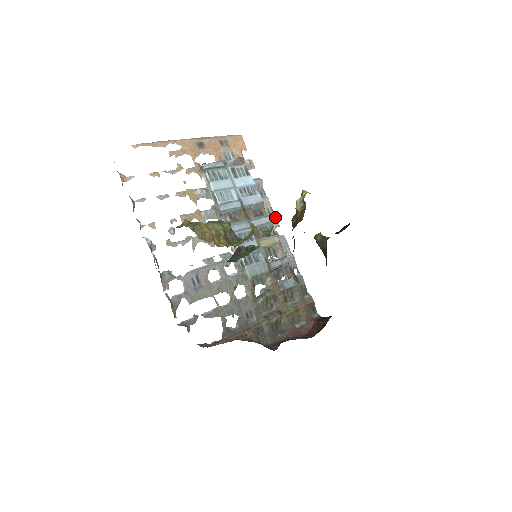
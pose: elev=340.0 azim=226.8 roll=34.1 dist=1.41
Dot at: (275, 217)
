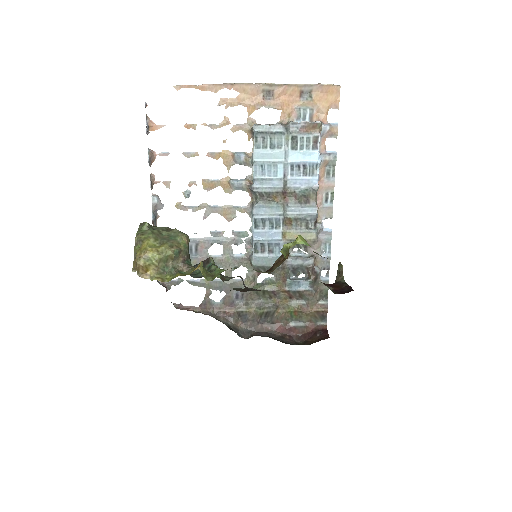
Dot at: (331, 206)
